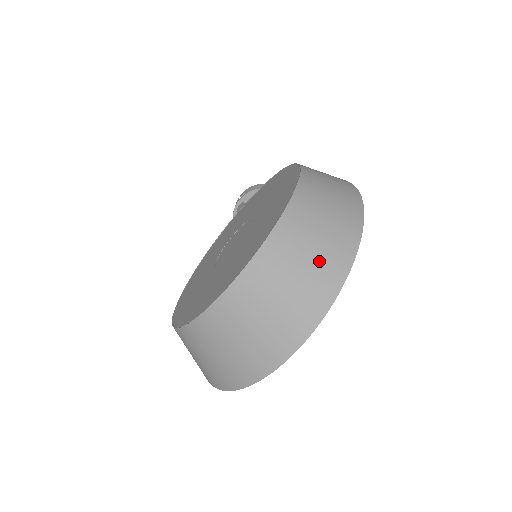
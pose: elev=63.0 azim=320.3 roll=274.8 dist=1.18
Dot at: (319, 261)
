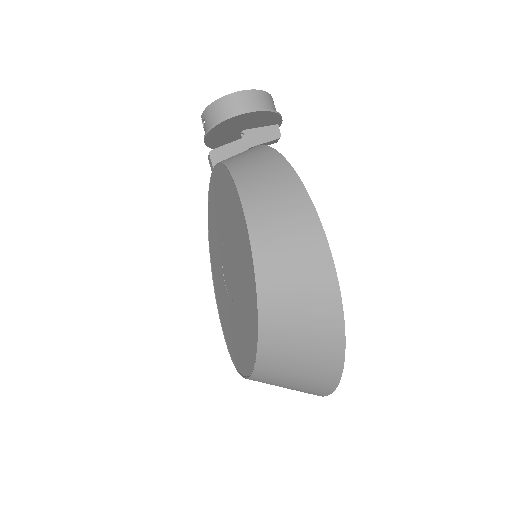
Dot at: (311, 368)
